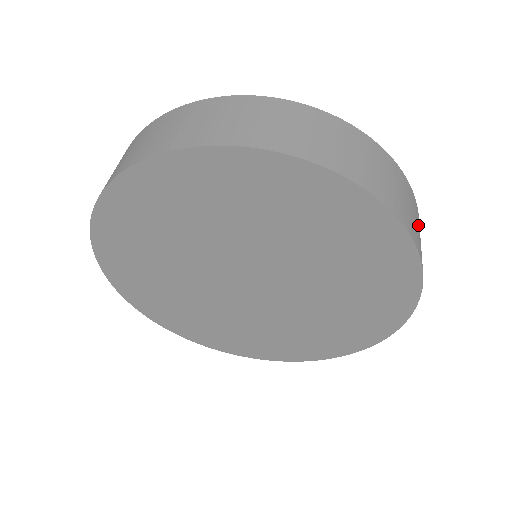
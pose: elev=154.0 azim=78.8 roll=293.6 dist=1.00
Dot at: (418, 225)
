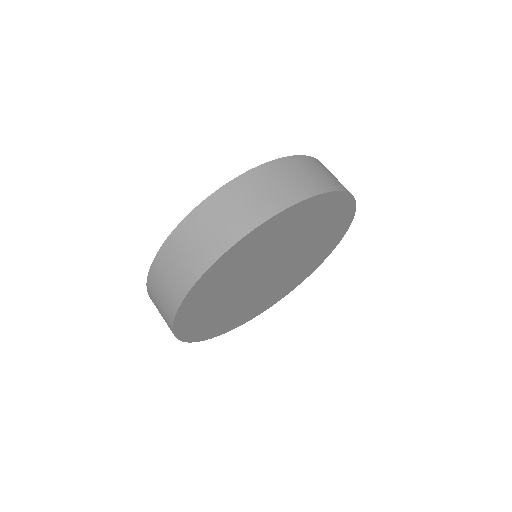
Dot at: occluded
